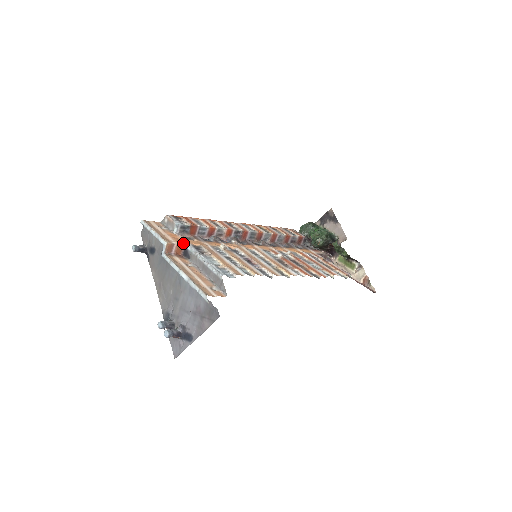
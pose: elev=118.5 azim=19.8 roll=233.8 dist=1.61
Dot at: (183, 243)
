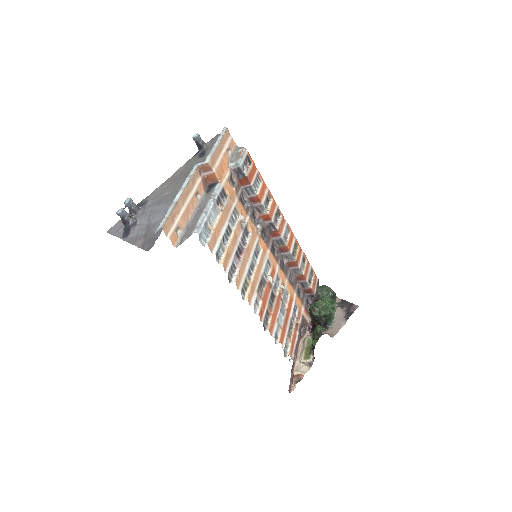
Dot at: (220, 178)
